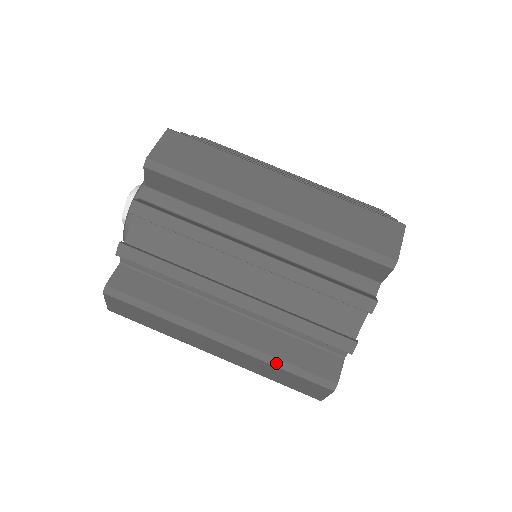
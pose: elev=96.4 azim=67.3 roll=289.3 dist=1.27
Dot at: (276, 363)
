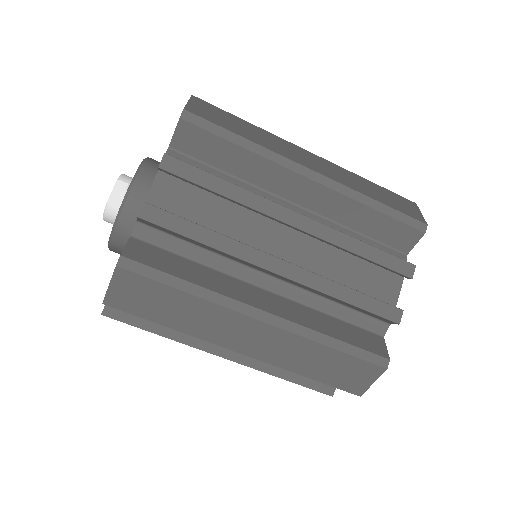
Dot at: (327, 342)
